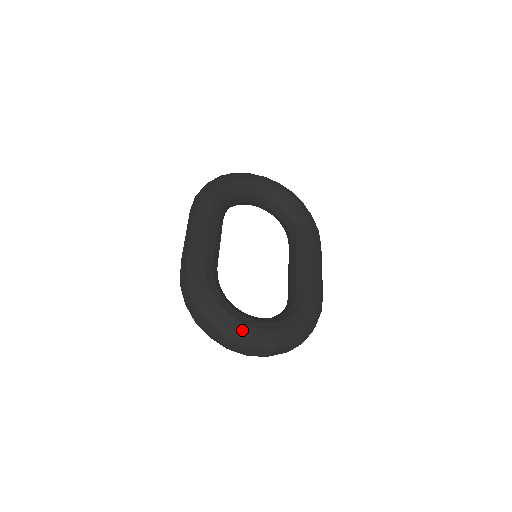
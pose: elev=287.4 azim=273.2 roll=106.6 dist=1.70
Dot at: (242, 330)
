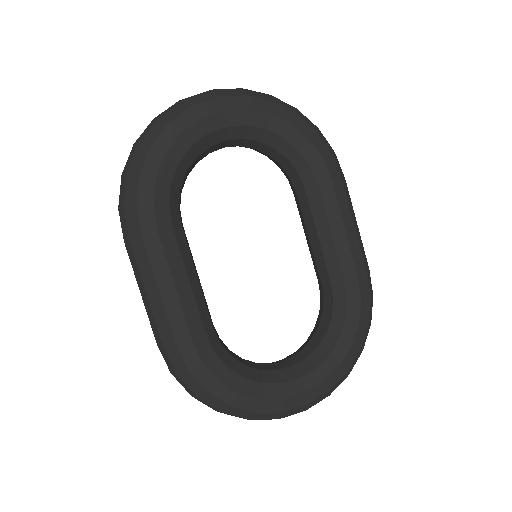
Dot at: (285, 407)
